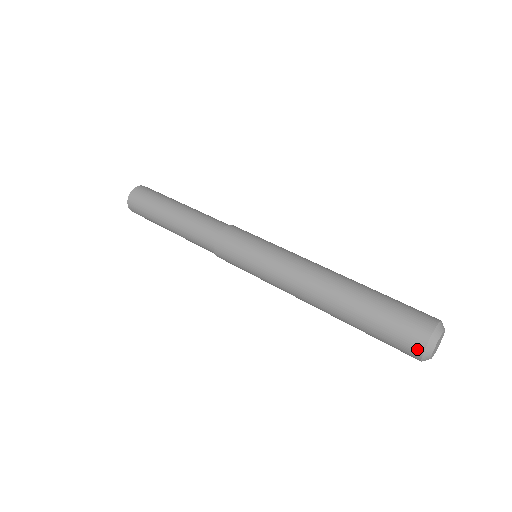
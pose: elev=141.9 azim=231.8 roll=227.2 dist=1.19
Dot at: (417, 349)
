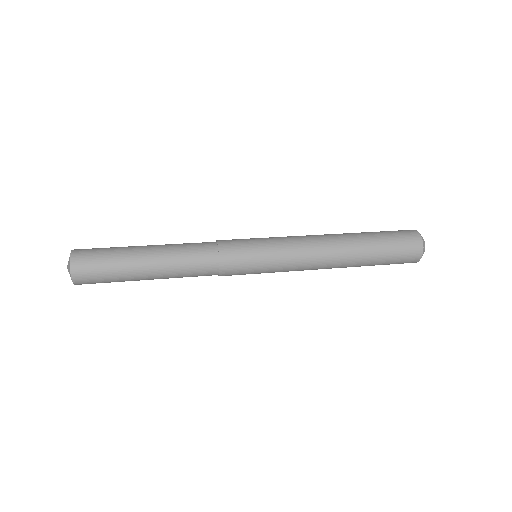
Dot at: (419, 247)
